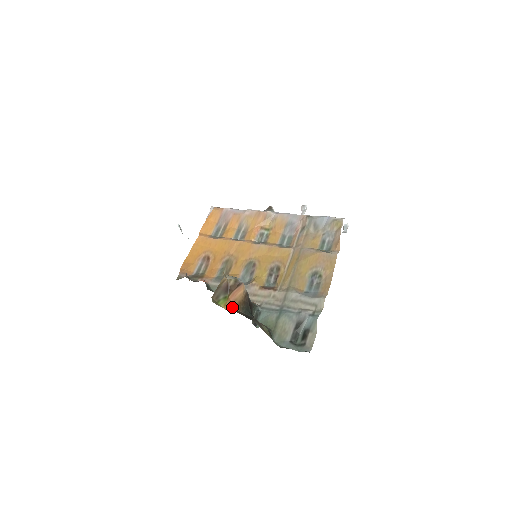
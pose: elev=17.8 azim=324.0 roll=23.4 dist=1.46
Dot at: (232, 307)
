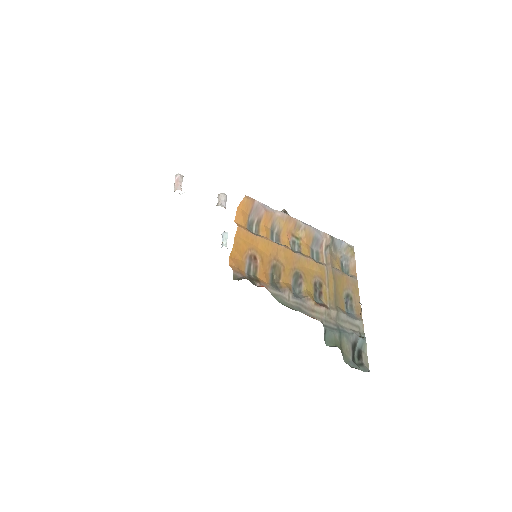
Dot at: occluded
